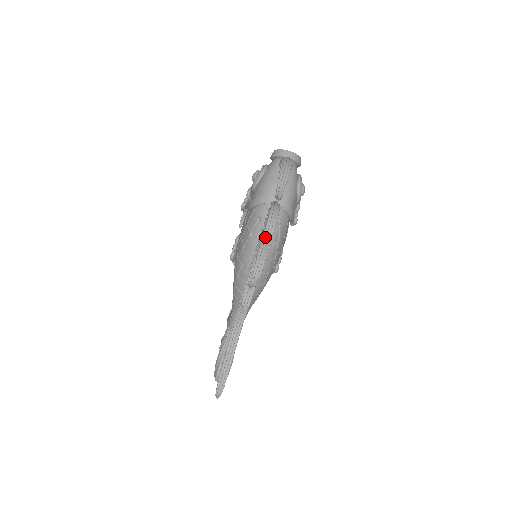
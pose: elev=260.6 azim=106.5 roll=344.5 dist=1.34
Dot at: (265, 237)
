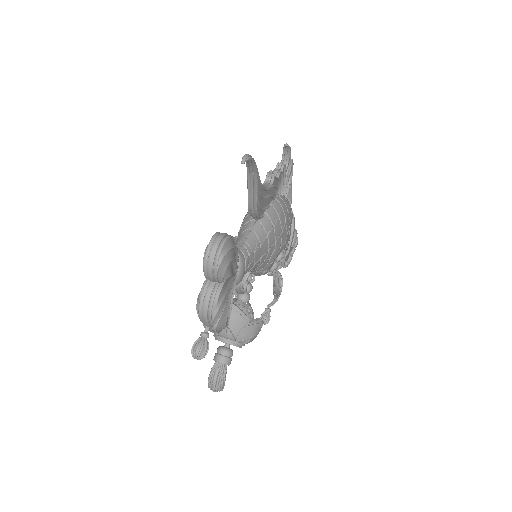
Dot at: occluded
